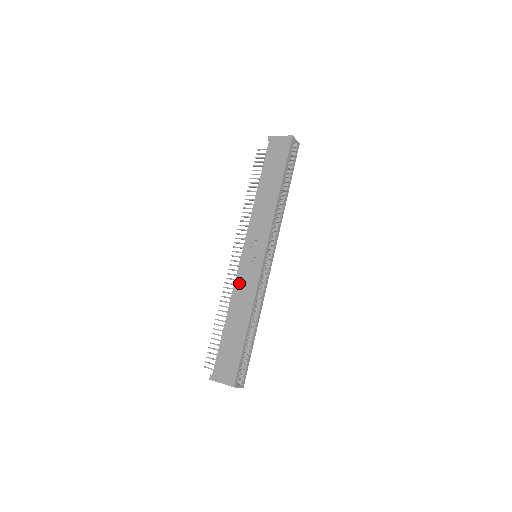
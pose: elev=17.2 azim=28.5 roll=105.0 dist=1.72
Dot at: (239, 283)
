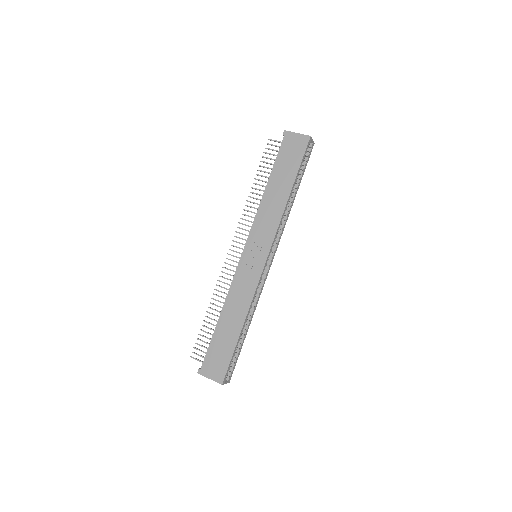
Dot at: (237, 283)
